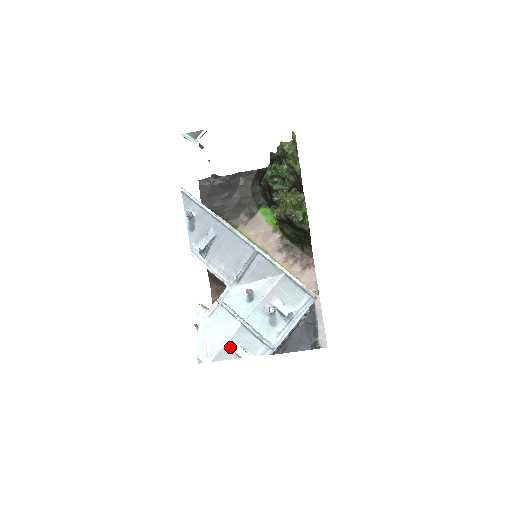
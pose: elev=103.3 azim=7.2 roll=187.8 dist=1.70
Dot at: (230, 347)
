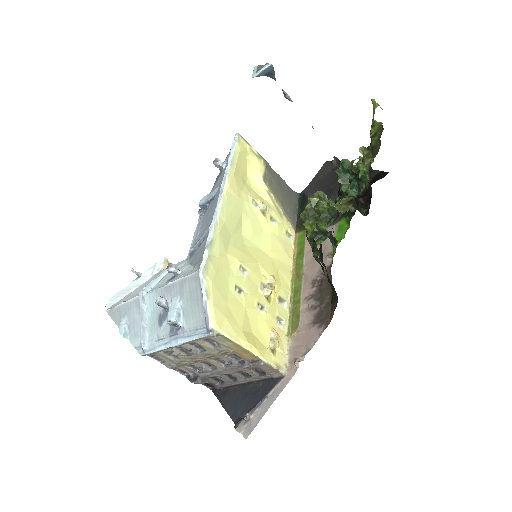
Dot at: (122, 311)
